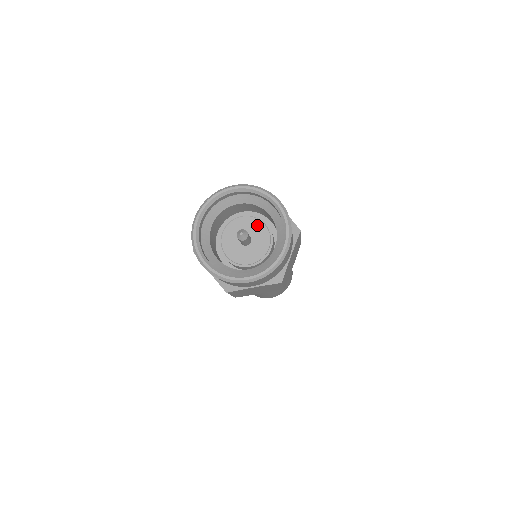
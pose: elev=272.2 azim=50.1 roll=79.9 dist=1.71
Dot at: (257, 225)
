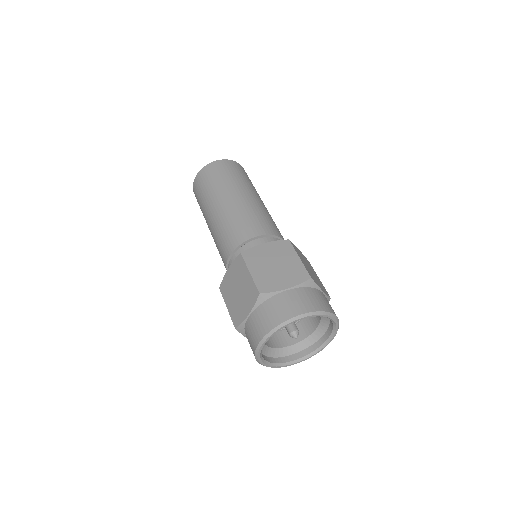
Dot at: occluded
